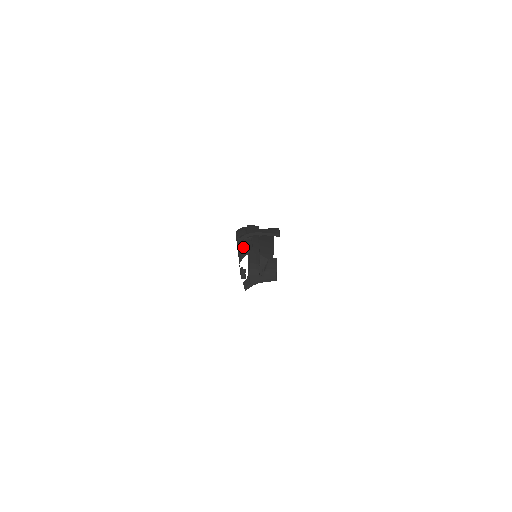
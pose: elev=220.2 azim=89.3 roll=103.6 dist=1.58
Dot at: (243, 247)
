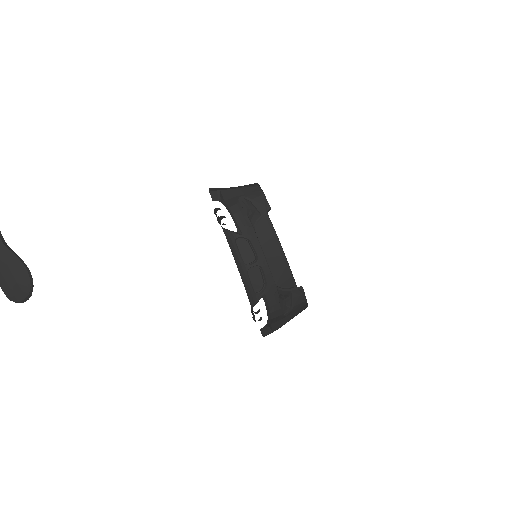
Dot at: (252, 283)
